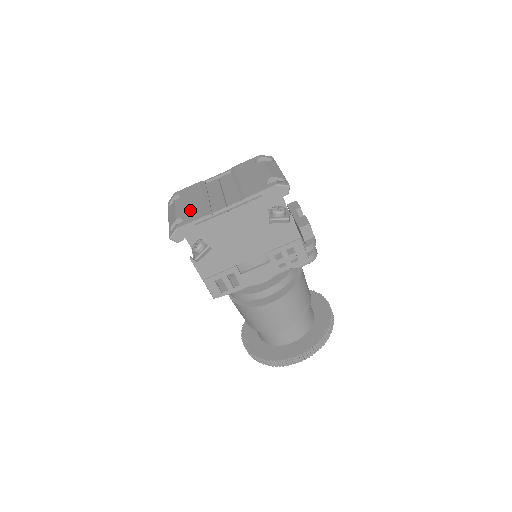
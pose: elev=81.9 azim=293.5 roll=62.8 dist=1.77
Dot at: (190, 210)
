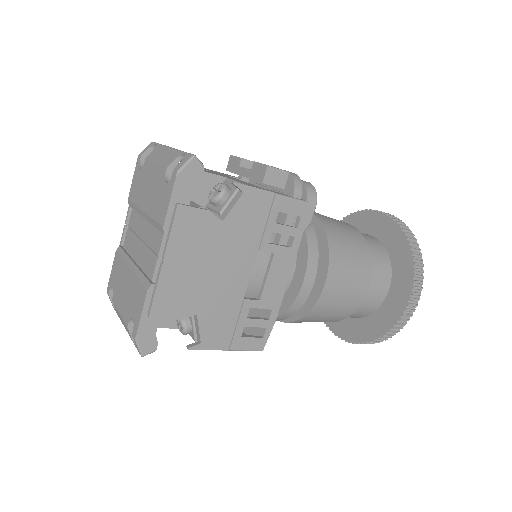
Dot at: (130, 301)
